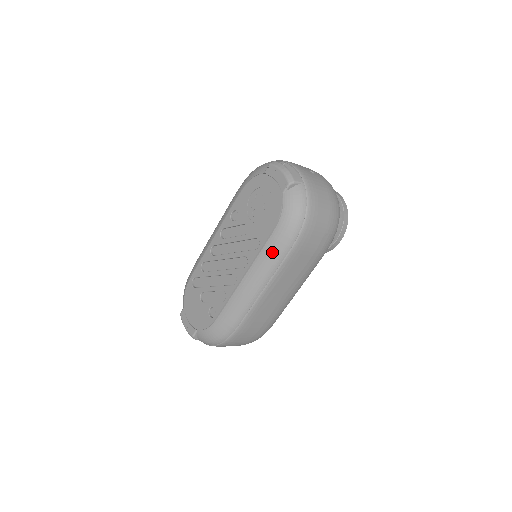
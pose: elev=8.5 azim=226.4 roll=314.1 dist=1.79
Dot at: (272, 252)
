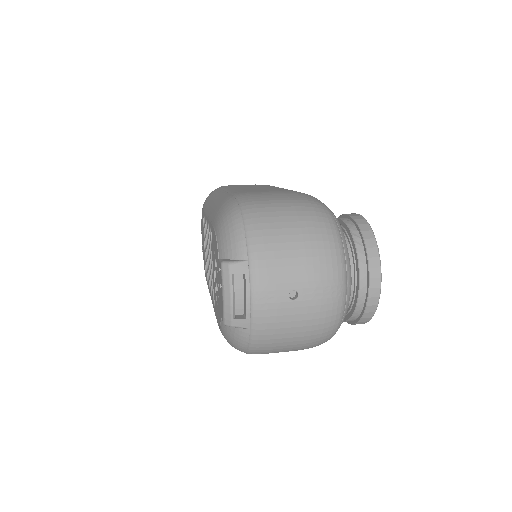
Dot at: occluded
